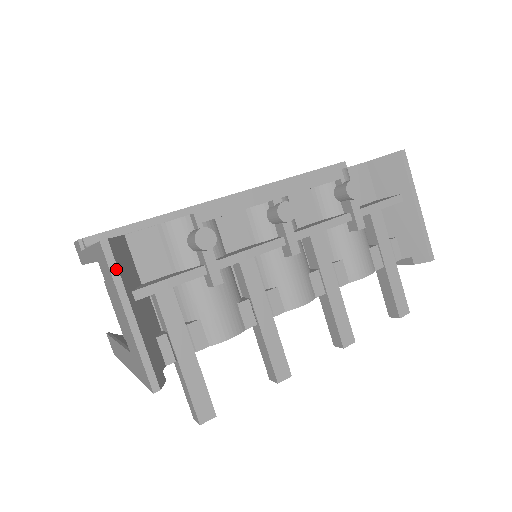
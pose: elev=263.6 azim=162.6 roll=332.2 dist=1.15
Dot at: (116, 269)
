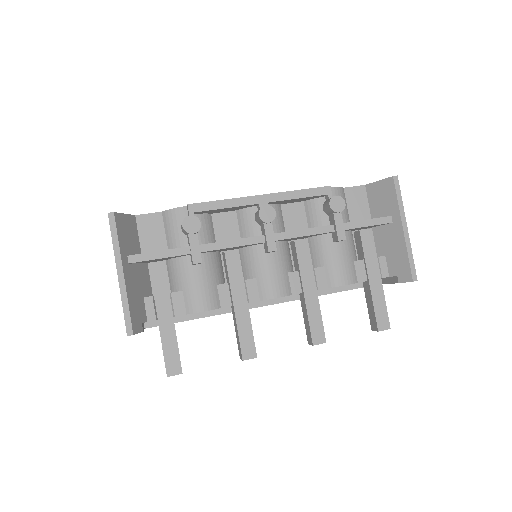
Dot at: (116, 235)
